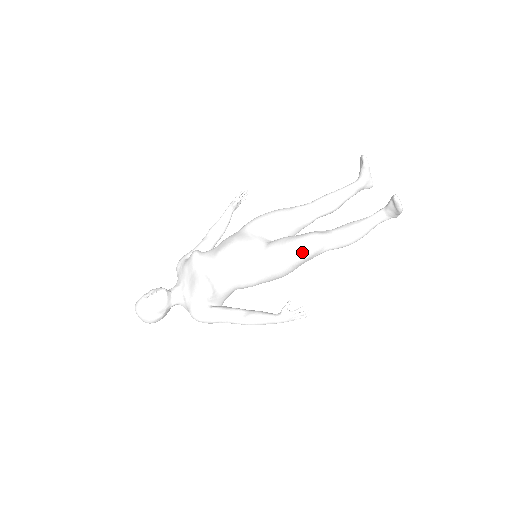
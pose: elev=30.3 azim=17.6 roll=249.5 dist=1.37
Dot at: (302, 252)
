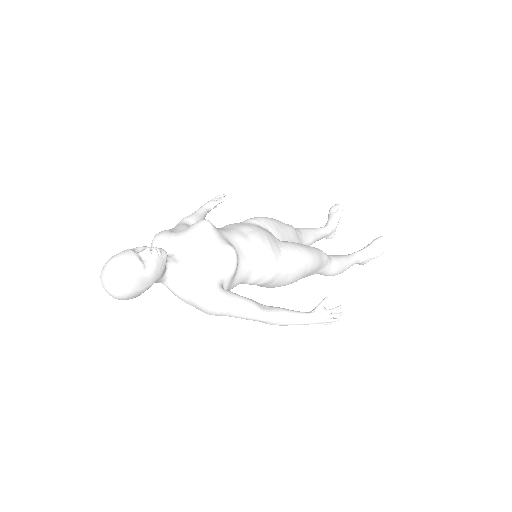
Dot at: (317, 259)
